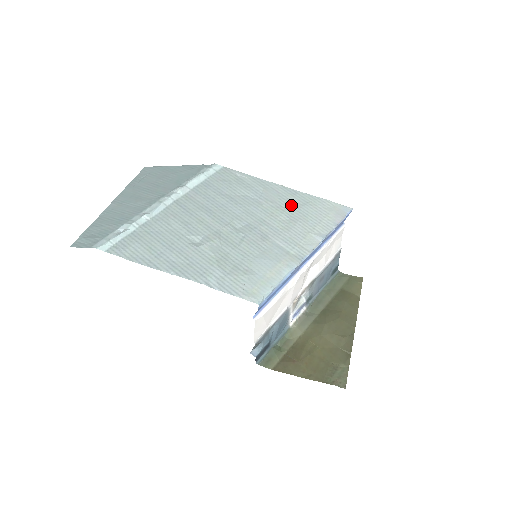
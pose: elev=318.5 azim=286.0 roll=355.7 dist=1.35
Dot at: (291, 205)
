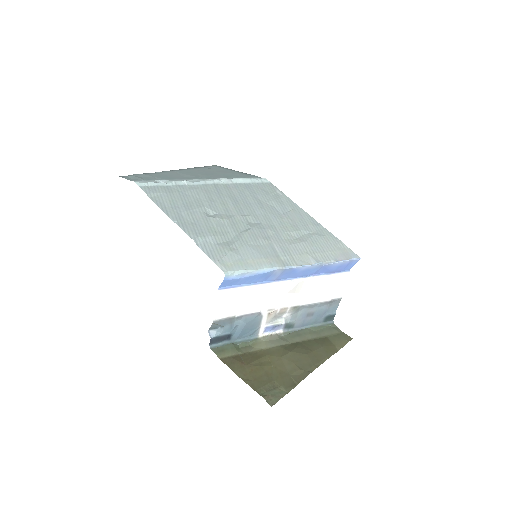
Dot at: (307, 230)
